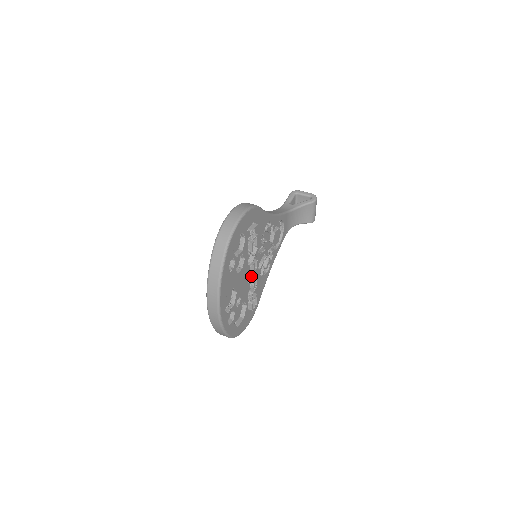
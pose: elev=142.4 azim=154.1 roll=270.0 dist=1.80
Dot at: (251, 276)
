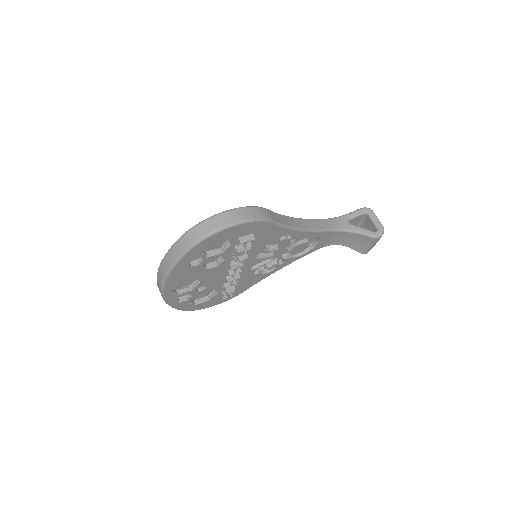
Dot at: occluded
